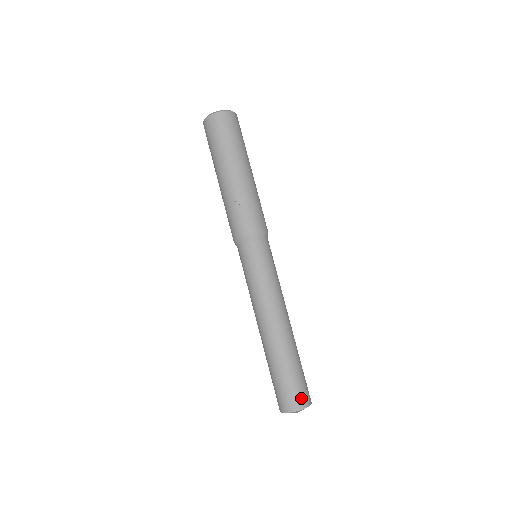
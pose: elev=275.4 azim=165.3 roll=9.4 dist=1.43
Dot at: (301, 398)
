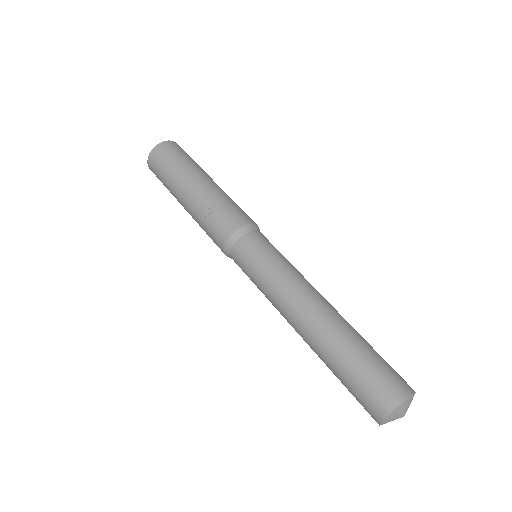
Dot at: (392, 388)
